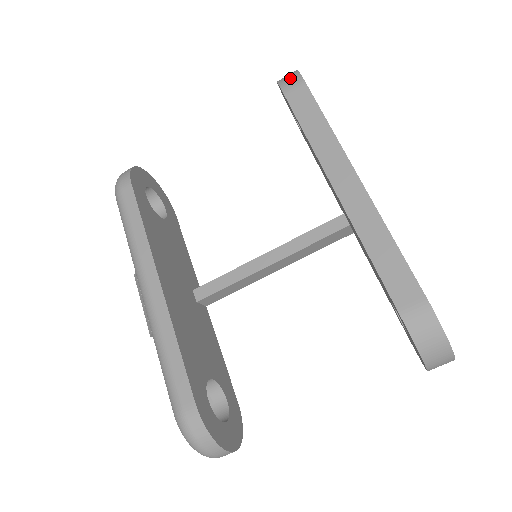
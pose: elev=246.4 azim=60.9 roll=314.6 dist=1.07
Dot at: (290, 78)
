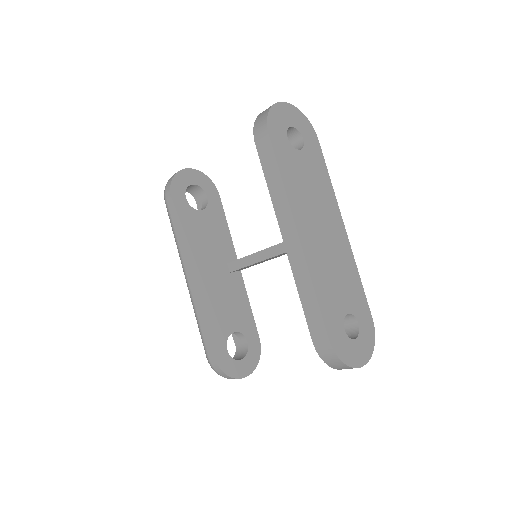
Dot at: (260, 124)
